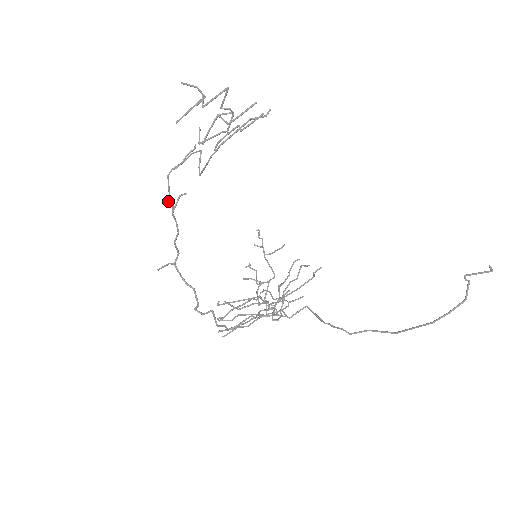
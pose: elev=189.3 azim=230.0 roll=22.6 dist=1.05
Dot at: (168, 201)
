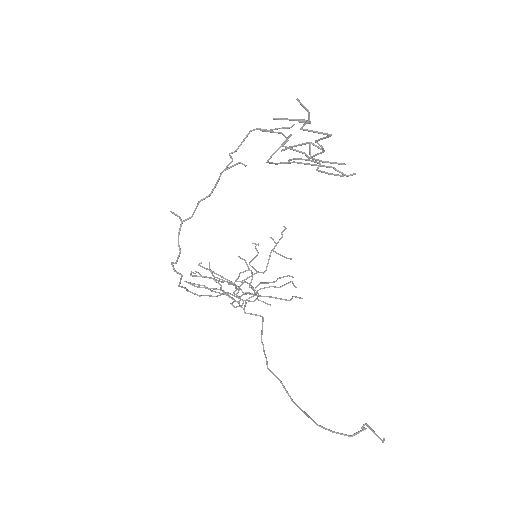
Dot at: (230, 155)
